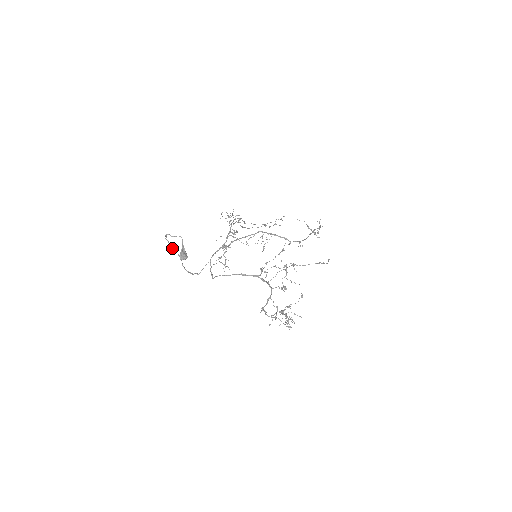
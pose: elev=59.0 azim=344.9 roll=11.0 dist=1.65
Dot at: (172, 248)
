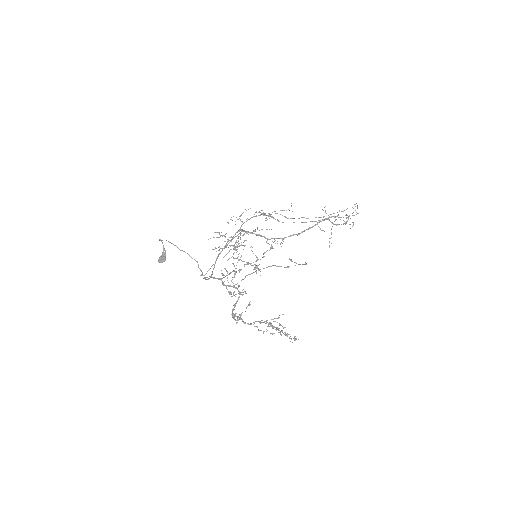
Dot at: occluded
